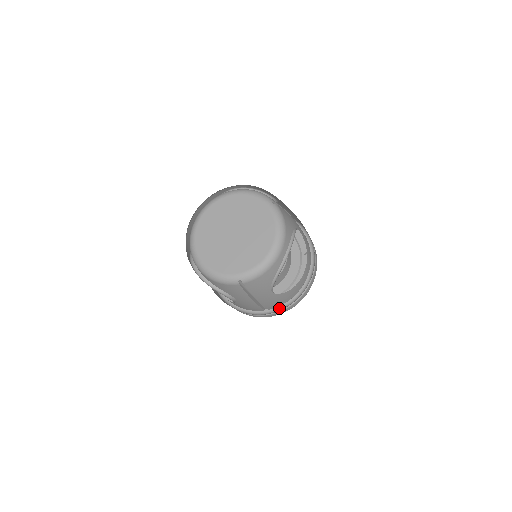
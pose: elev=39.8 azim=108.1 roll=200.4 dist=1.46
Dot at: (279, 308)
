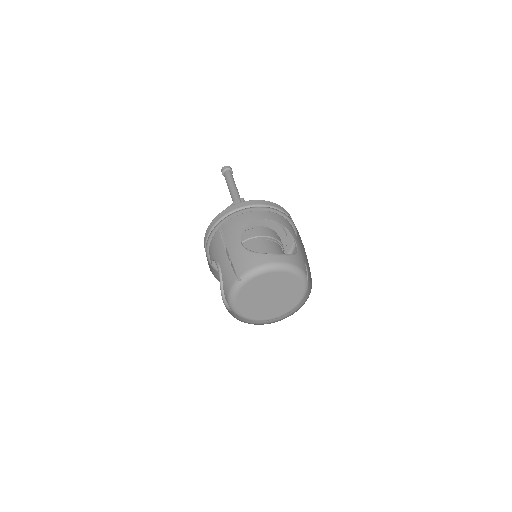
Dot at: occluded
